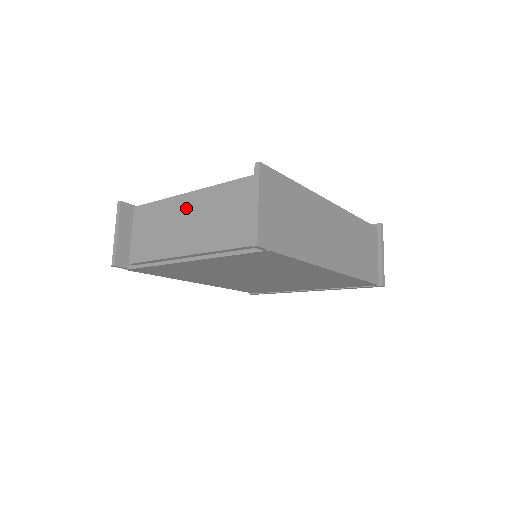
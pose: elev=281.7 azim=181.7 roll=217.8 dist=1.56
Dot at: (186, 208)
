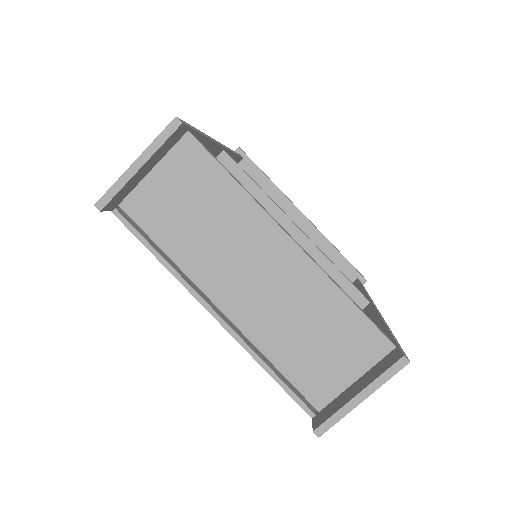
Dot at: (267, 250)
